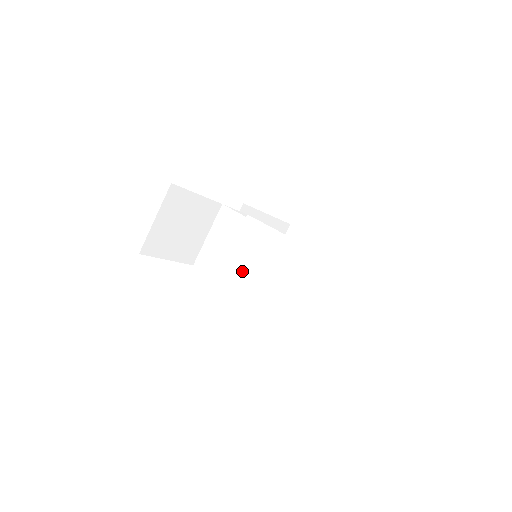
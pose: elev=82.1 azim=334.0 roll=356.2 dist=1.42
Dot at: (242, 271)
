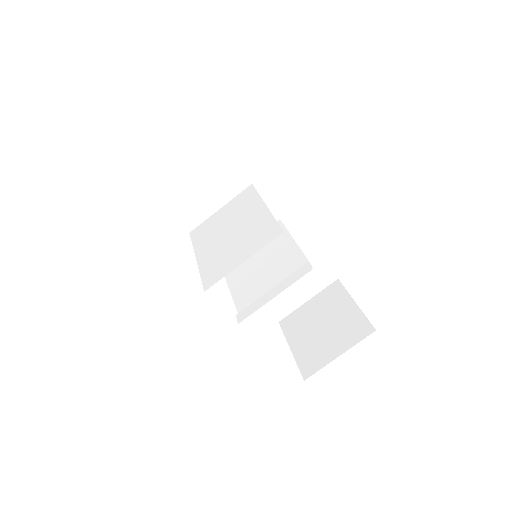
Dot at: (221, 249)
